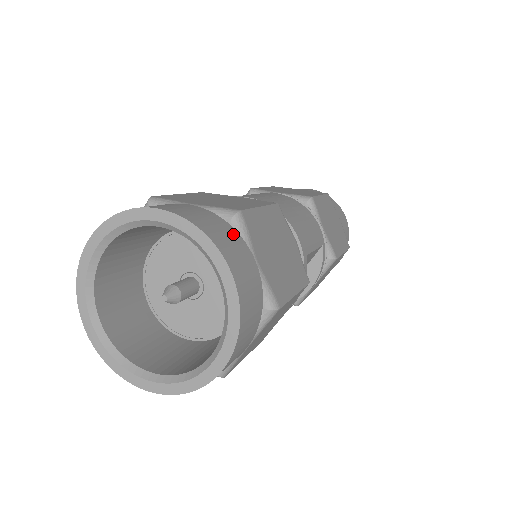
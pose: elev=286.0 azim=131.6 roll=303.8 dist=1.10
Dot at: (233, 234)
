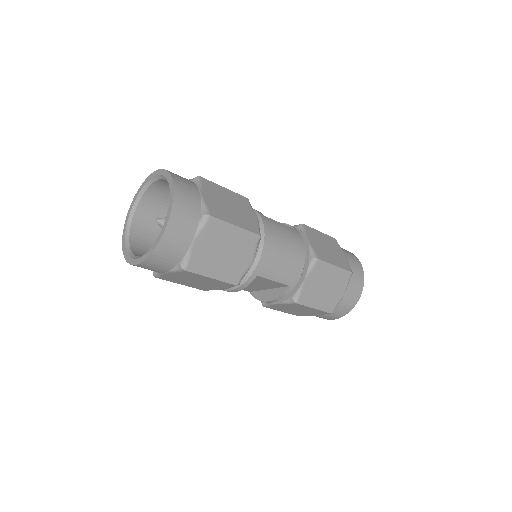
Dot at: (193, 221)
